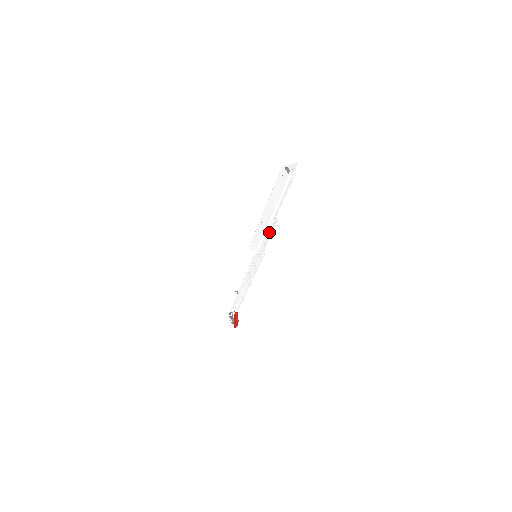
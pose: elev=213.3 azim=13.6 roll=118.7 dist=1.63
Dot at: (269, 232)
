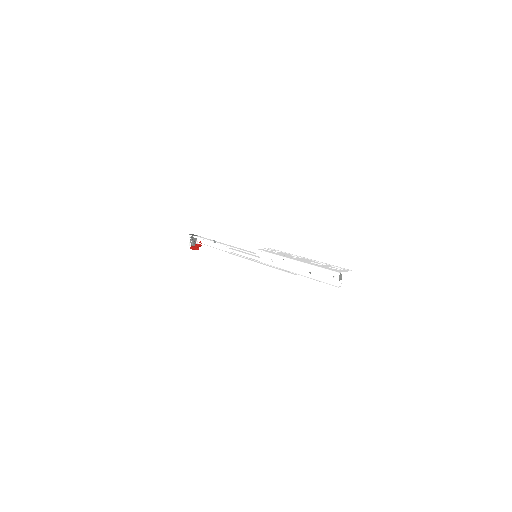
Dot at: (284, 271)
